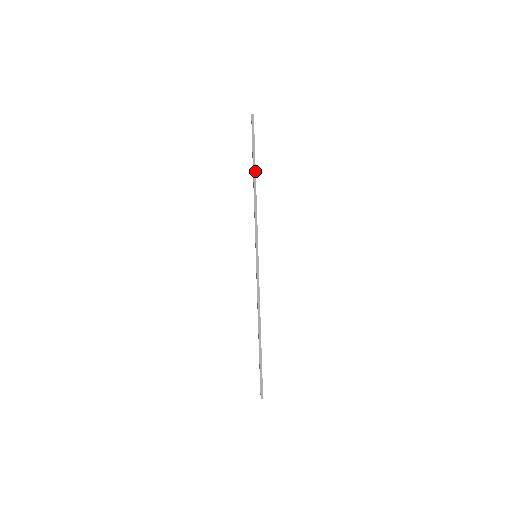
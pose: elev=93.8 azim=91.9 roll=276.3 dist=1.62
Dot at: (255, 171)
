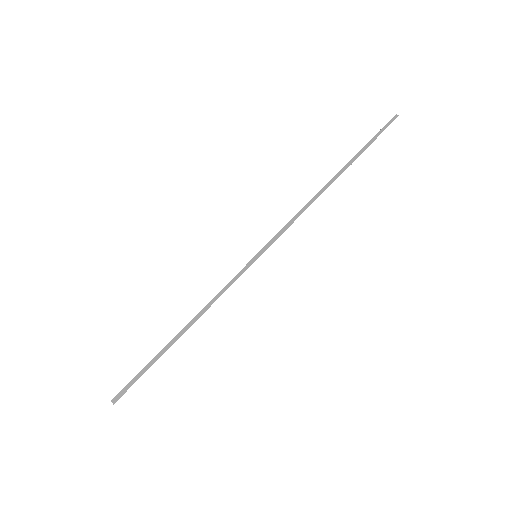
Dot at: (355, 159)
